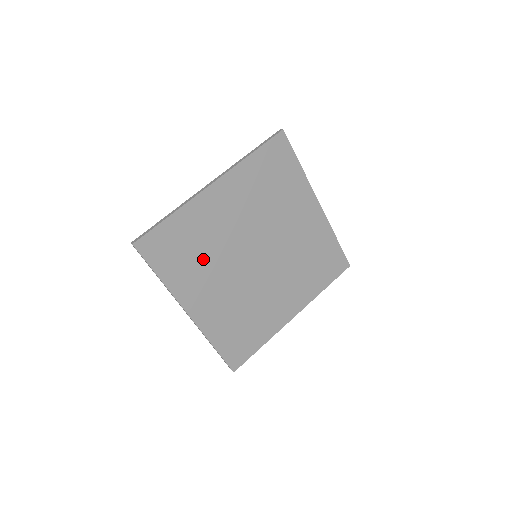
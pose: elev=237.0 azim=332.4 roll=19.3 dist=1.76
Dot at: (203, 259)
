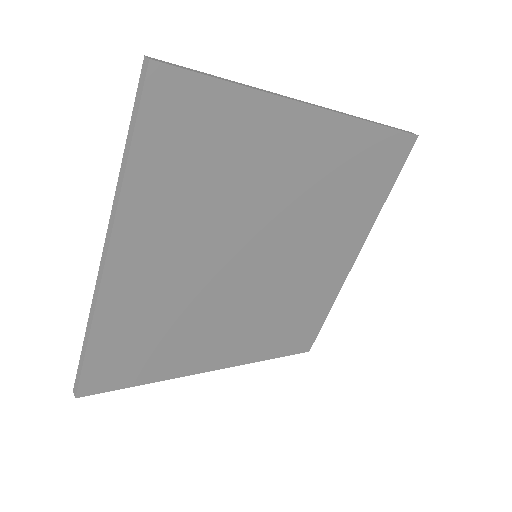
Dot at: (183, 326)
